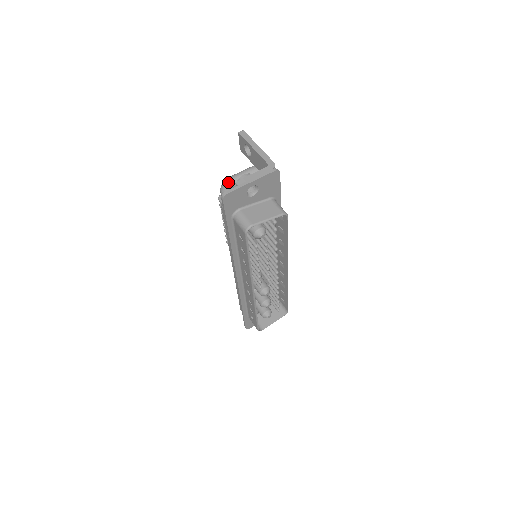
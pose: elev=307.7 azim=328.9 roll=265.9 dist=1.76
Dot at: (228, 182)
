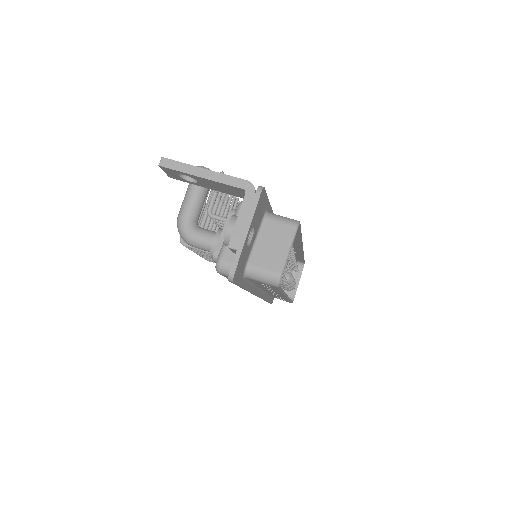
Dot at: (186, 225)
